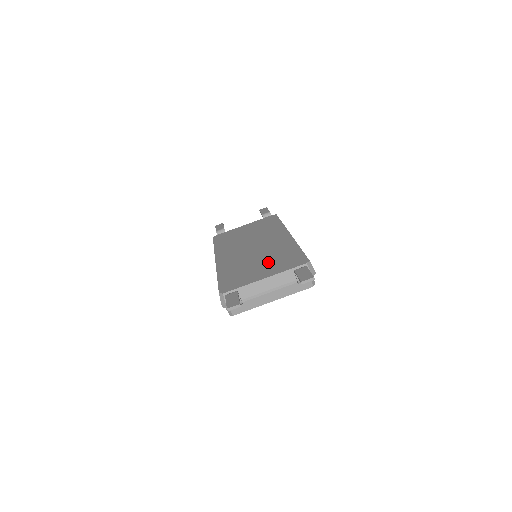
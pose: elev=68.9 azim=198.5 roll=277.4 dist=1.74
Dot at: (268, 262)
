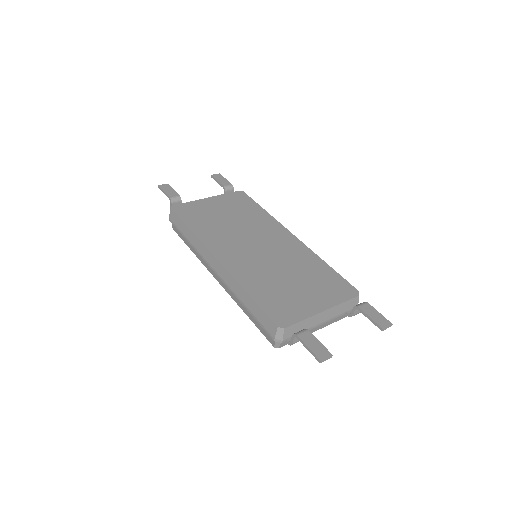
Dot at: (306, 282)
